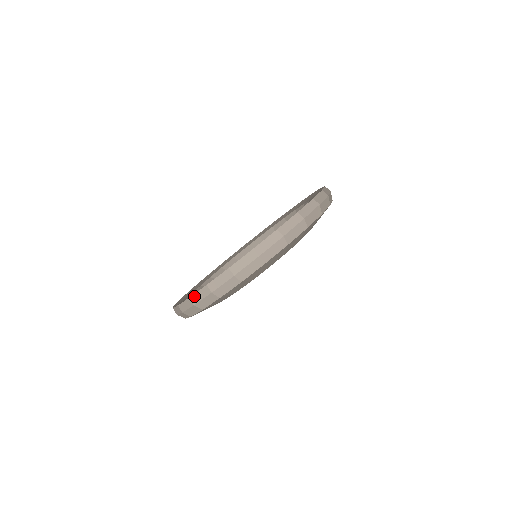
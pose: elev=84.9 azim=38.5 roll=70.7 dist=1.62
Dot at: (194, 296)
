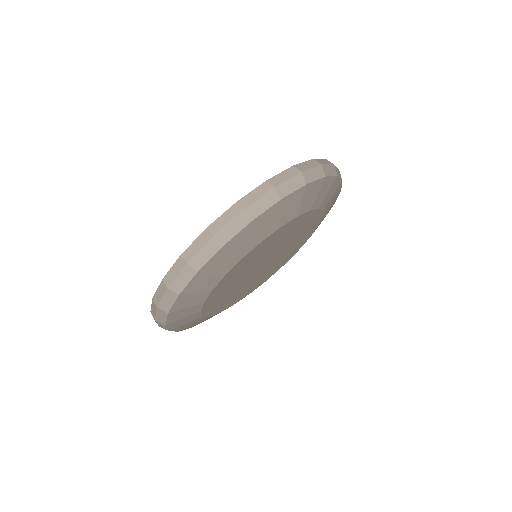
Dot at: (274, 178)
